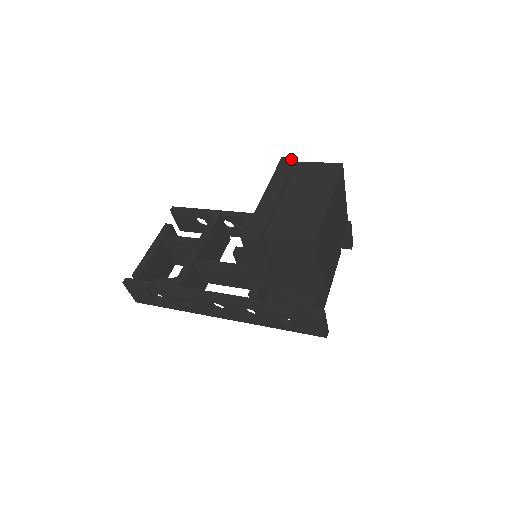
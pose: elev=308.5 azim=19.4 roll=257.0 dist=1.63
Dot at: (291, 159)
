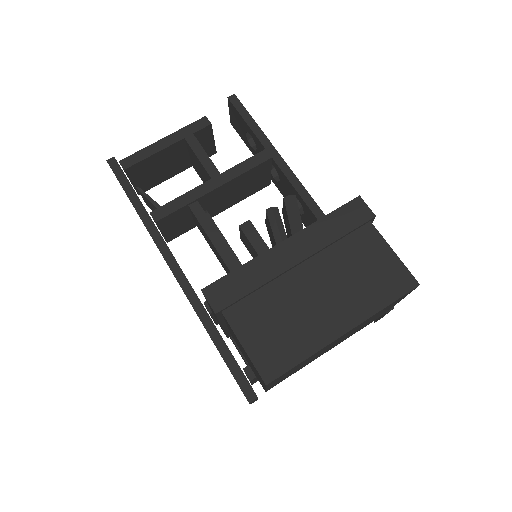
Dot at: (366, 212)
